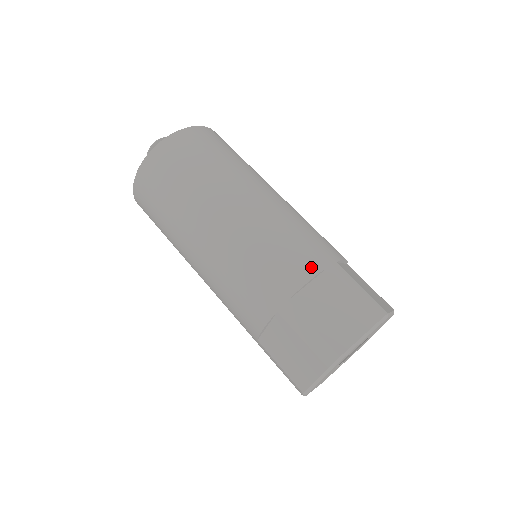
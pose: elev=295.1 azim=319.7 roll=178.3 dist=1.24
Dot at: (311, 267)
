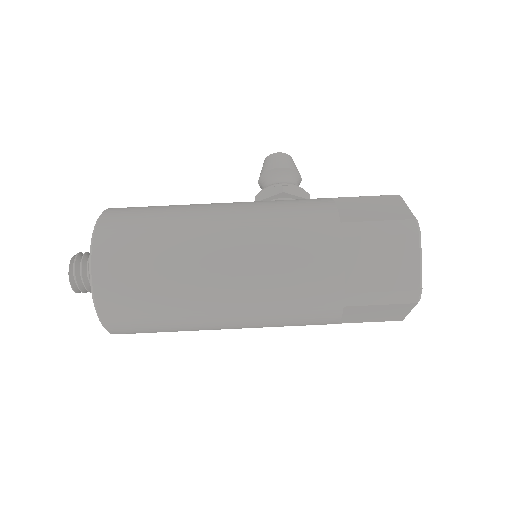
Dot at: (332, 316)
